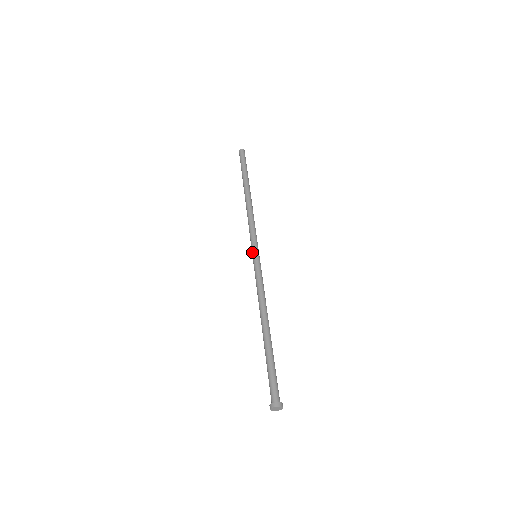
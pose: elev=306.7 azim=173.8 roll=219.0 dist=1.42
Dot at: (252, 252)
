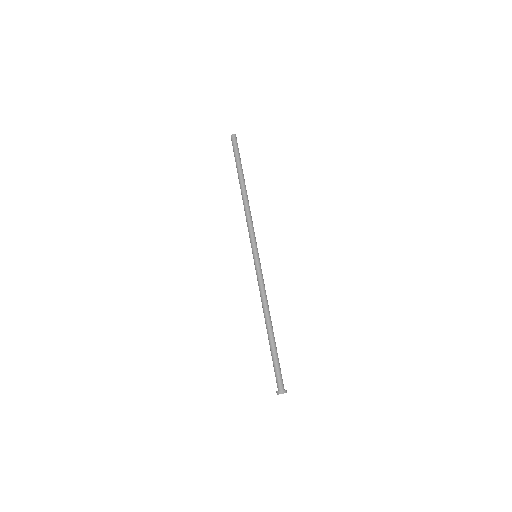
Dot at: (254, 252)
